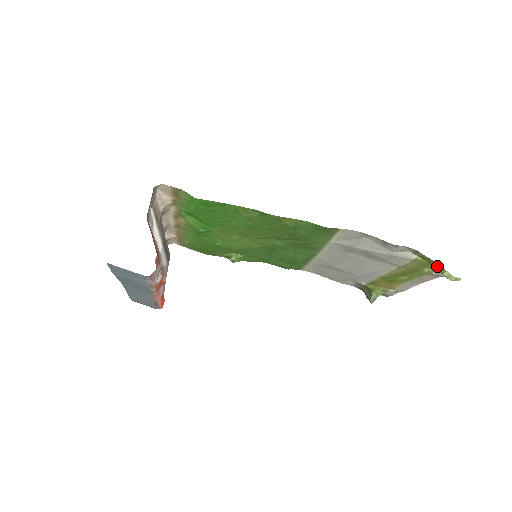
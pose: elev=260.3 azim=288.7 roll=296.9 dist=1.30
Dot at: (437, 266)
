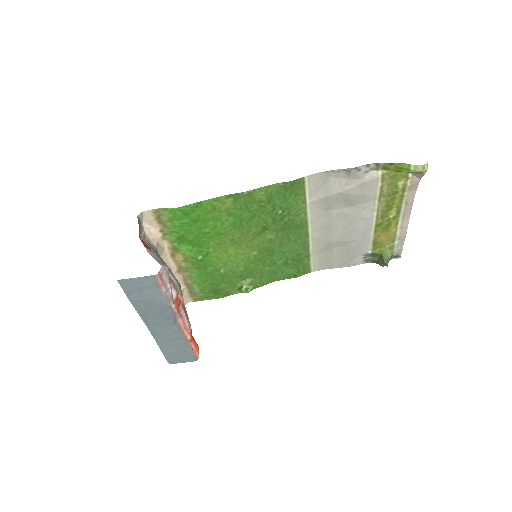
Dot at: (401, 167)
